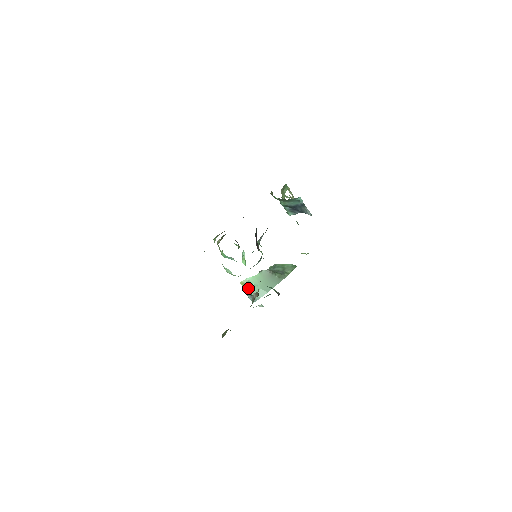
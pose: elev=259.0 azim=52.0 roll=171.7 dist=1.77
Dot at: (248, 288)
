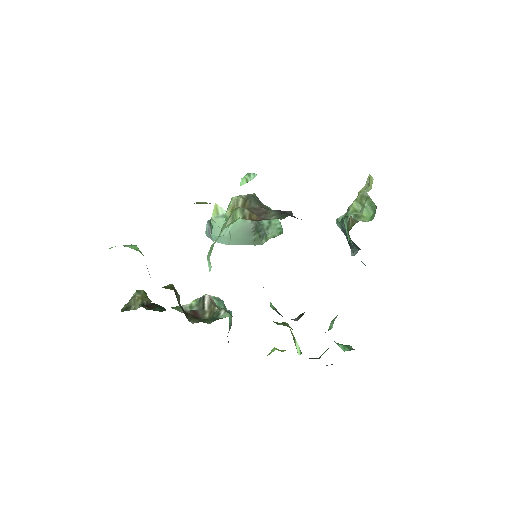
Dot at: (216, 220)
